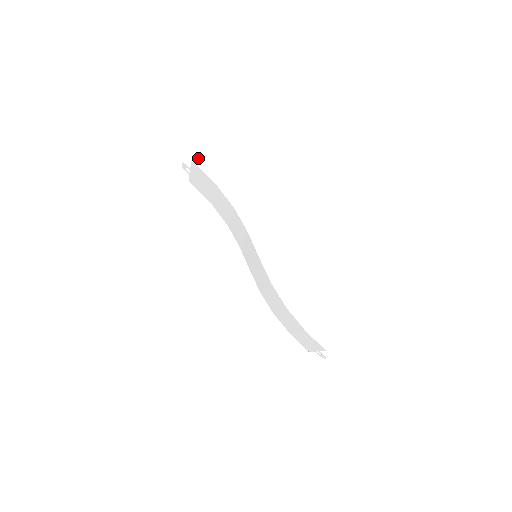
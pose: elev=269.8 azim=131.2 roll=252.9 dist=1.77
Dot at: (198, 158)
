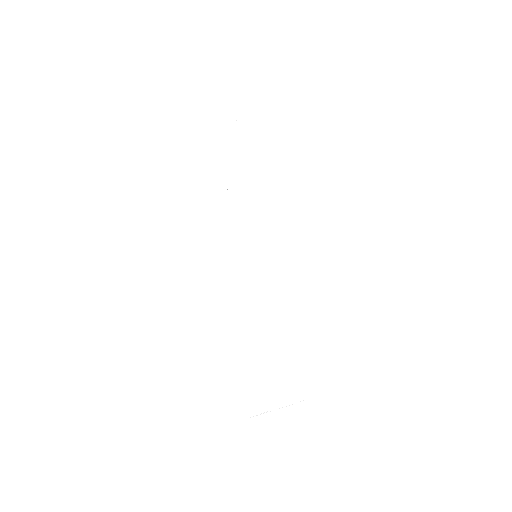
Dot at: (218, 113)
